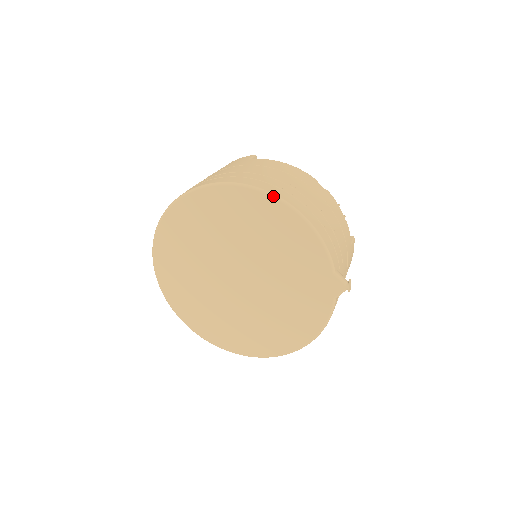
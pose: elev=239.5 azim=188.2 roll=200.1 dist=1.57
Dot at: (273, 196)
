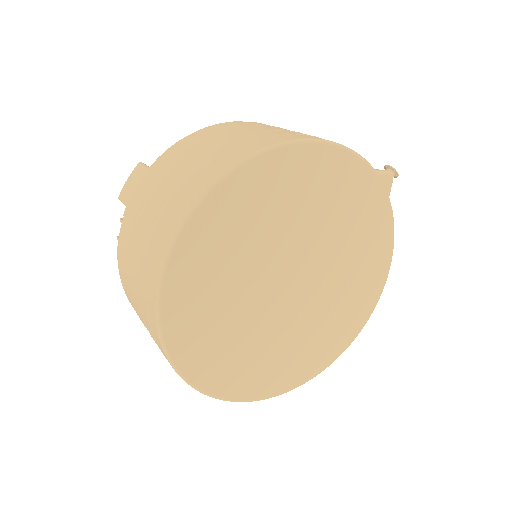
Dot at: (275, 147)
